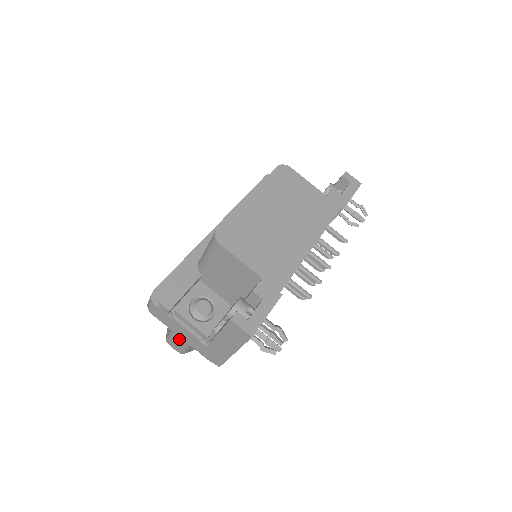
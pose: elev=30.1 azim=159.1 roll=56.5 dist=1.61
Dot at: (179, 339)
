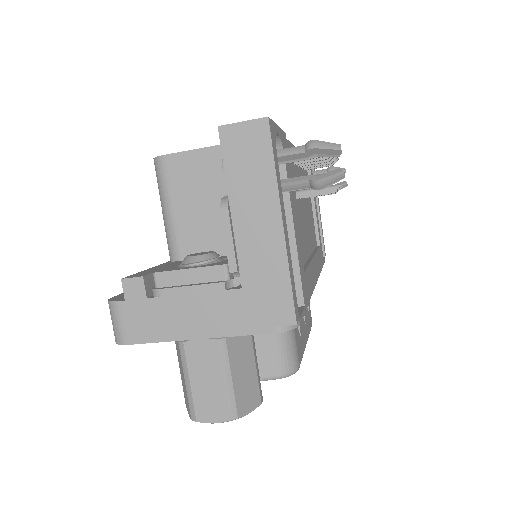
Dot at: (203, 364)
